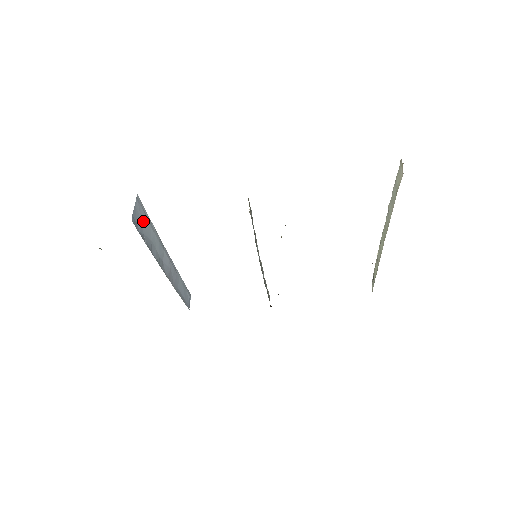
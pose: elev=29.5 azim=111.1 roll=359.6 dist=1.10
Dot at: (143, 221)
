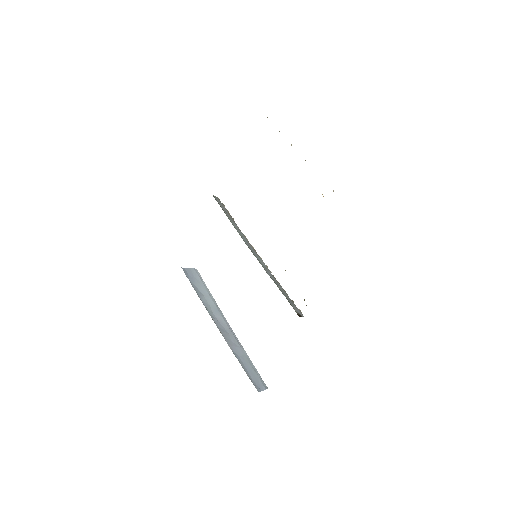
Dot at: (198, 281)
